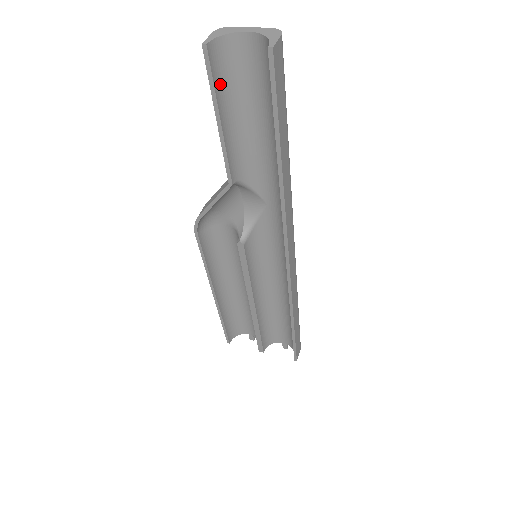
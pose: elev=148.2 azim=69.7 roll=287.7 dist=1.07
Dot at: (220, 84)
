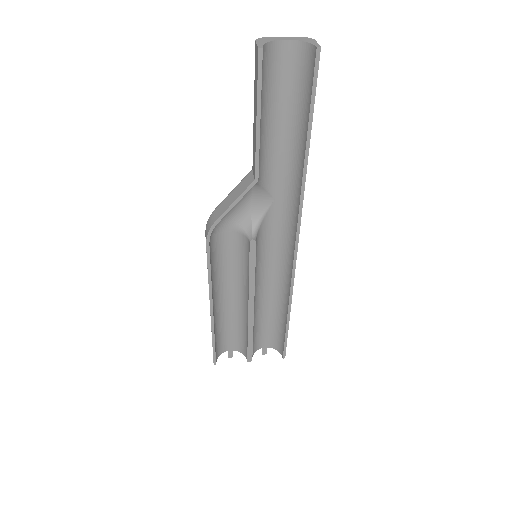
Dot at: (261, 85)
